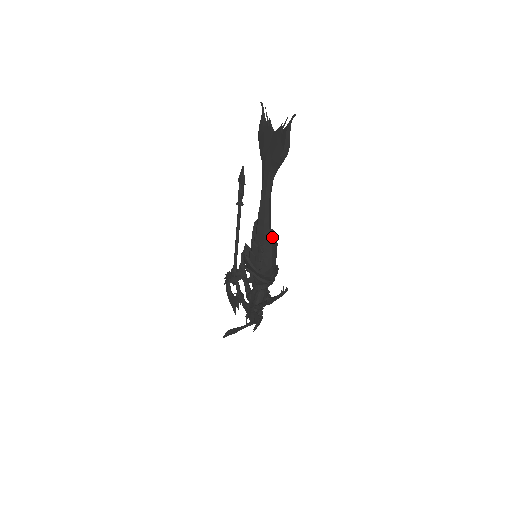
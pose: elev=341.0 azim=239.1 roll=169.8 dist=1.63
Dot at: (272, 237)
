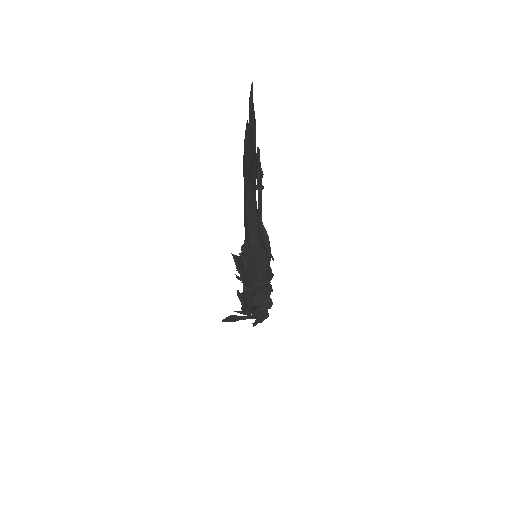
Dot at: (255, 249)
